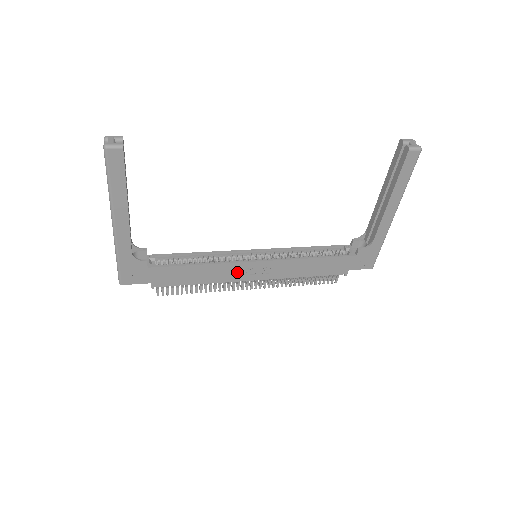
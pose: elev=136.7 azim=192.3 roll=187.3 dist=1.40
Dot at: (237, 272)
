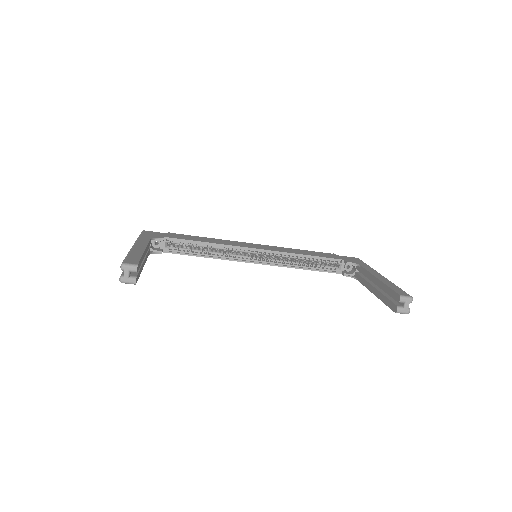
Dot at: occluded
